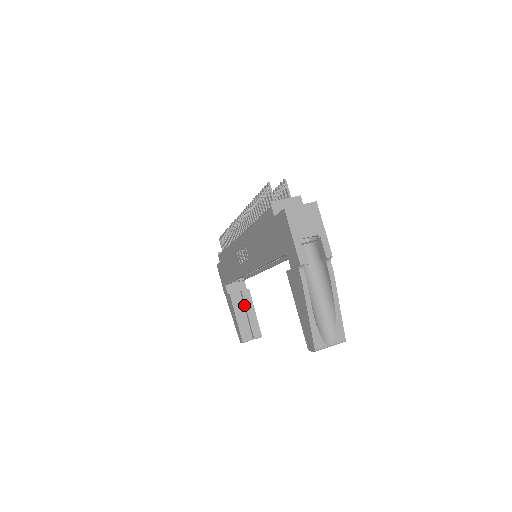
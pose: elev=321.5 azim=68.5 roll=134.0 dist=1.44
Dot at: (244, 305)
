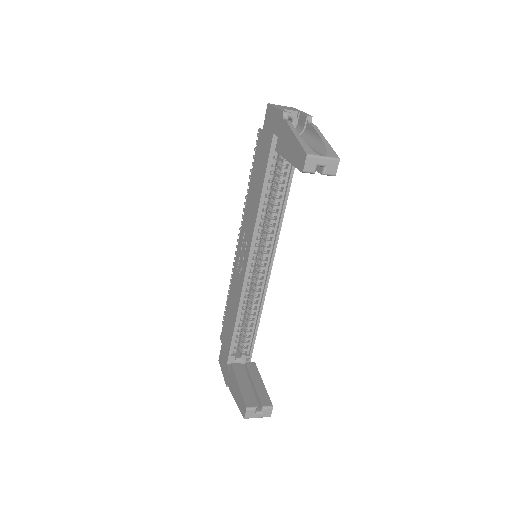
Dot at: (249, 378)
